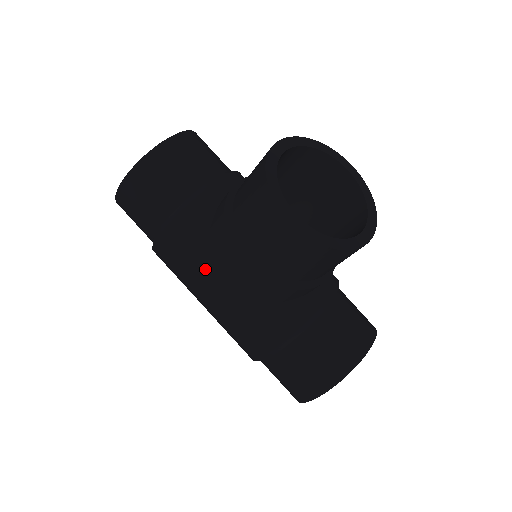
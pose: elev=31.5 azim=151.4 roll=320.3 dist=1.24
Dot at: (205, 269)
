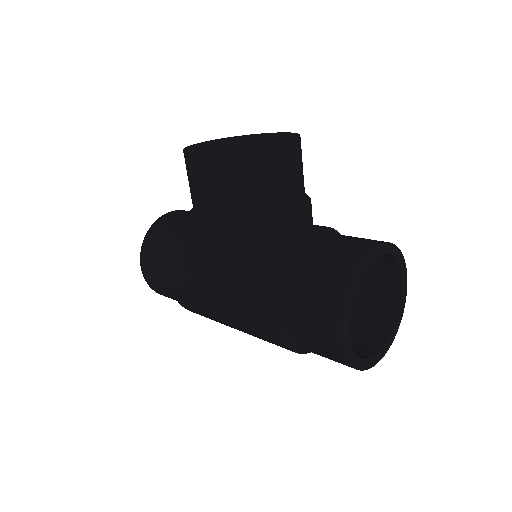
Dot at: (200, 272)
